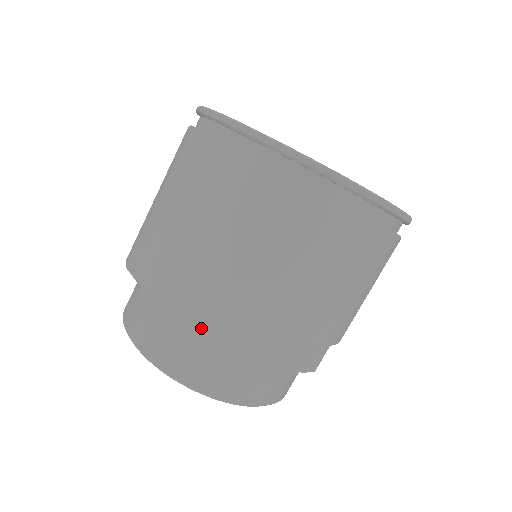
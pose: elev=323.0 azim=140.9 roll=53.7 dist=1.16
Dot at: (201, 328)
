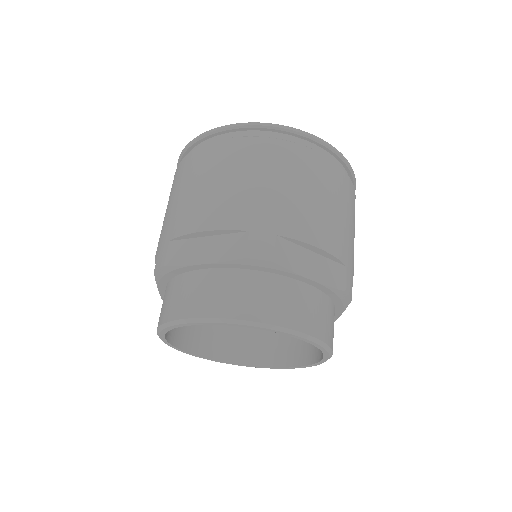
Dot at: (267, 254)
